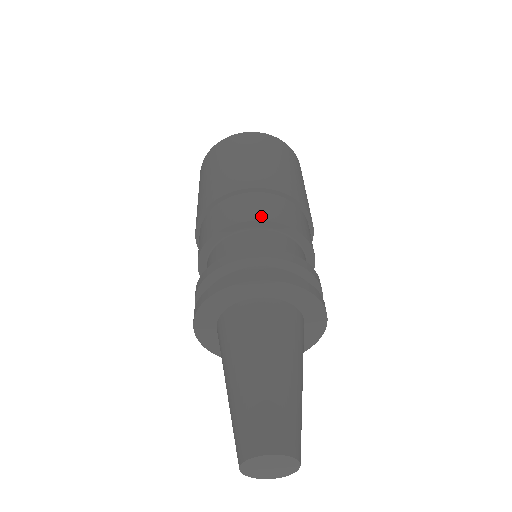
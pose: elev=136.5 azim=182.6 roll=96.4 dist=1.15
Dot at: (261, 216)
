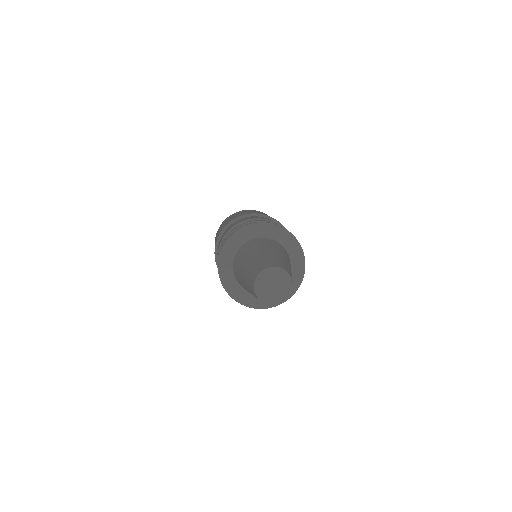
Dot at: (233, 226)
